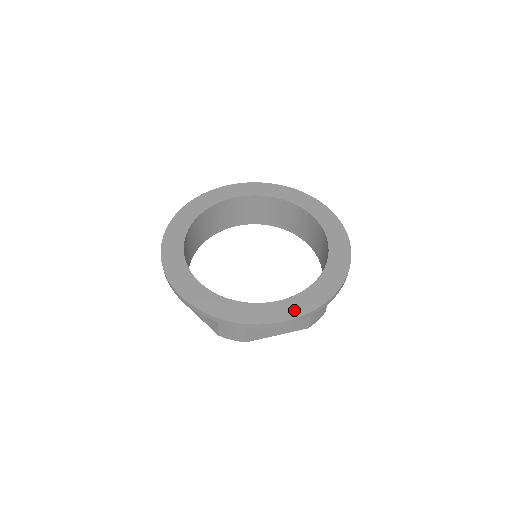
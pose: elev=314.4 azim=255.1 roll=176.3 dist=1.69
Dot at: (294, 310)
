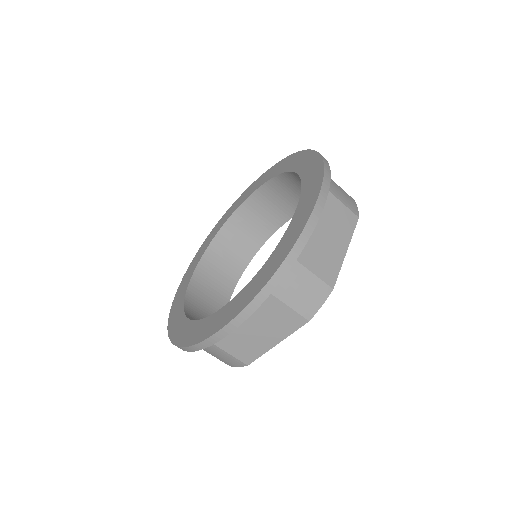
Dot at: (310, 198)
